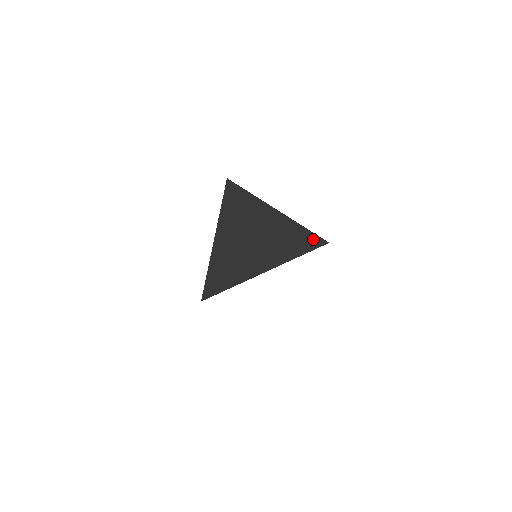
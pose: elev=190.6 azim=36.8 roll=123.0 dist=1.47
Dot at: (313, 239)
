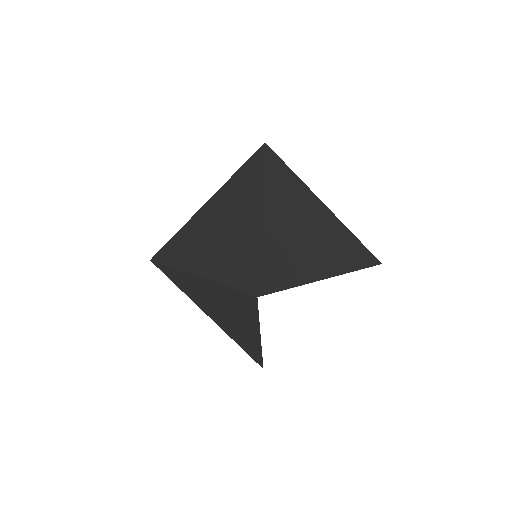
Dot at: (368, 254)
